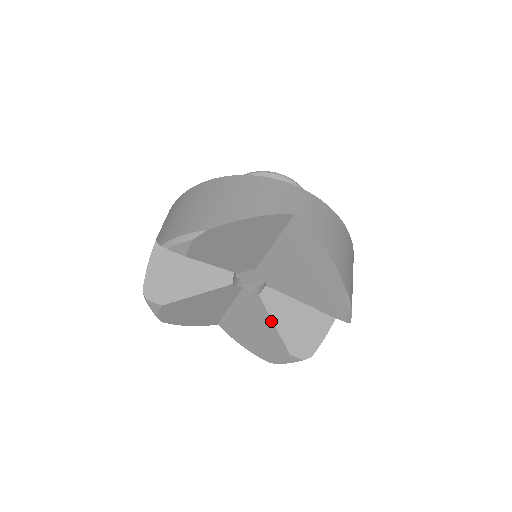
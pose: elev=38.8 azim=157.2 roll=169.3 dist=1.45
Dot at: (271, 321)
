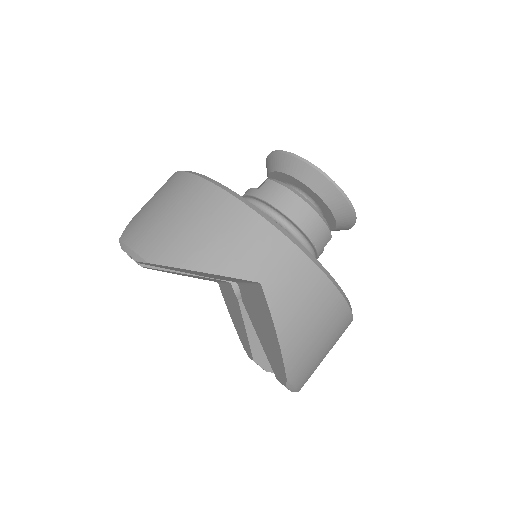
Dot at: (244, 326)
